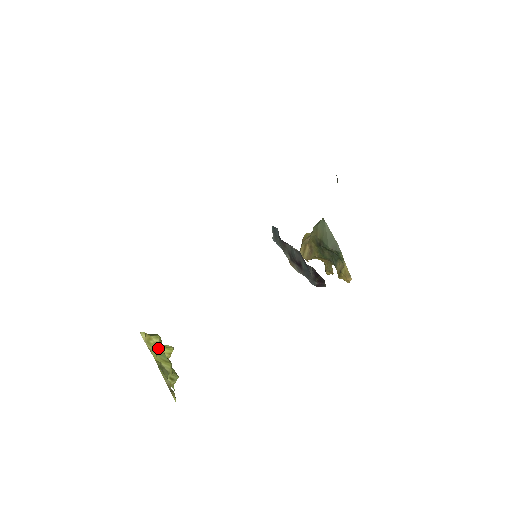
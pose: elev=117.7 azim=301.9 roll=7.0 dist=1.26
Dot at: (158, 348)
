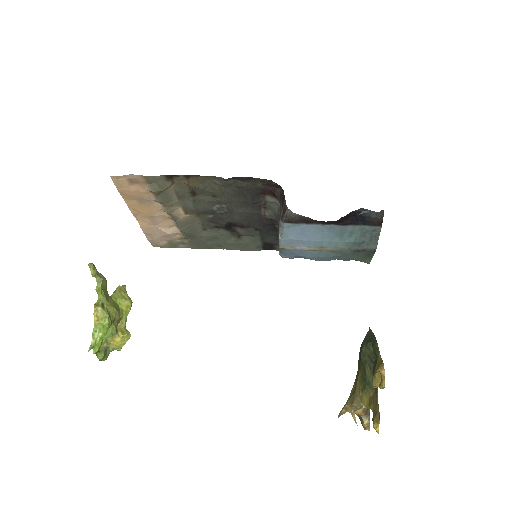
Dot at: (121, 305)
